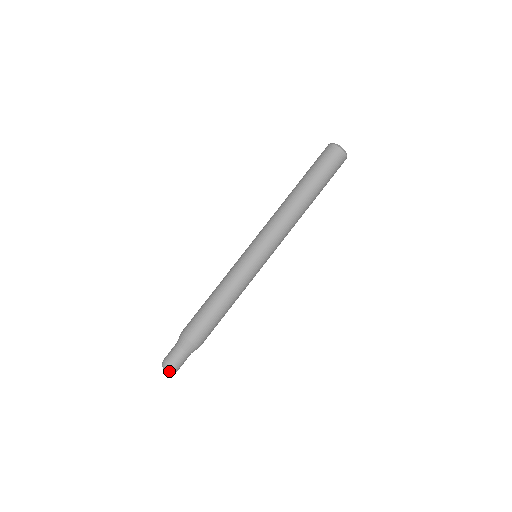
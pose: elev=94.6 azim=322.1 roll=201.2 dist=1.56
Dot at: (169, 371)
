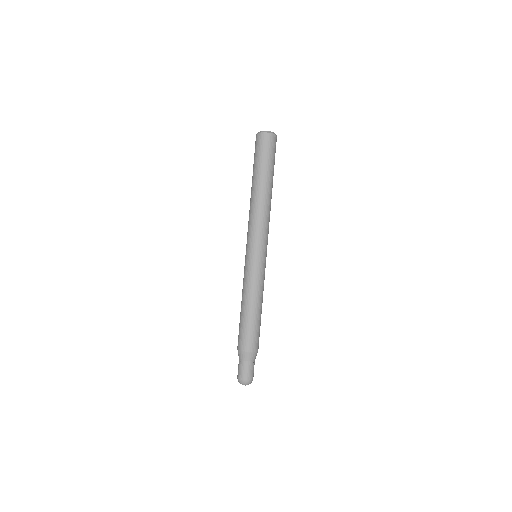
Dot at: (242, 383)
